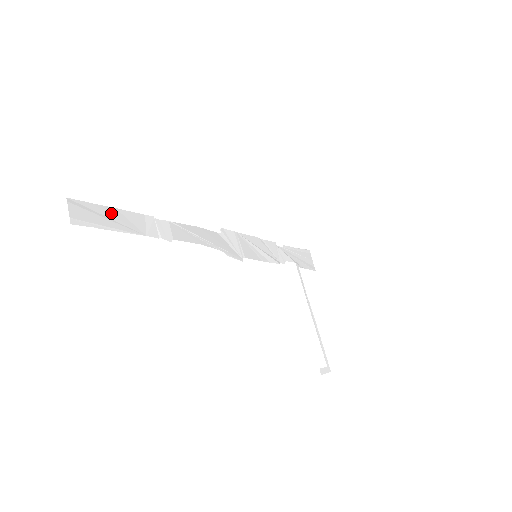
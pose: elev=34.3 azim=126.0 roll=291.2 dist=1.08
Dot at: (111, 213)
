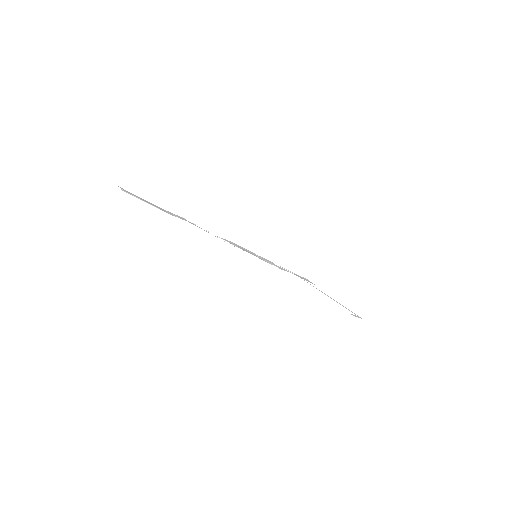
Dot at: occluded
